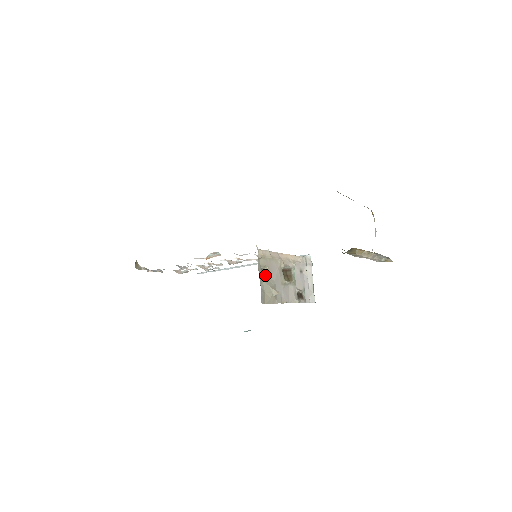
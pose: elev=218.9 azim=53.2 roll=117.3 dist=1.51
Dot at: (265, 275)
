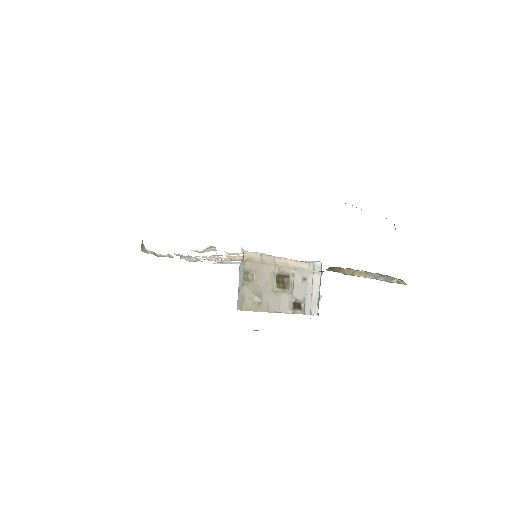
Dot at: (250, 279)
